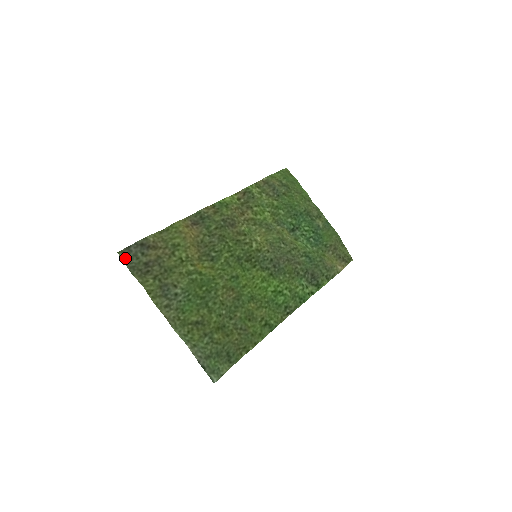
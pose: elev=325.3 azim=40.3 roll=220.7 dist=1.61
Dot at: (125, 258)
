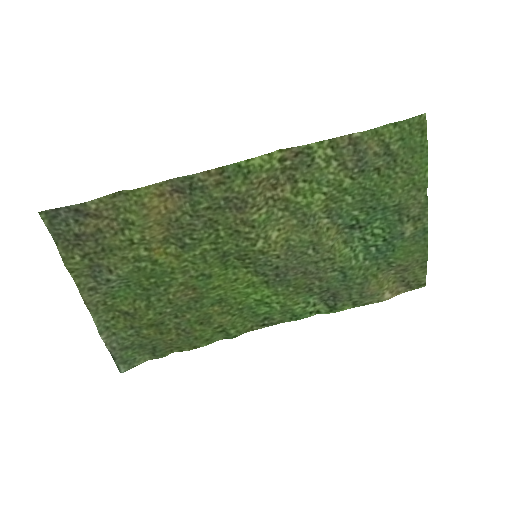
Dot at: (49, 221)
